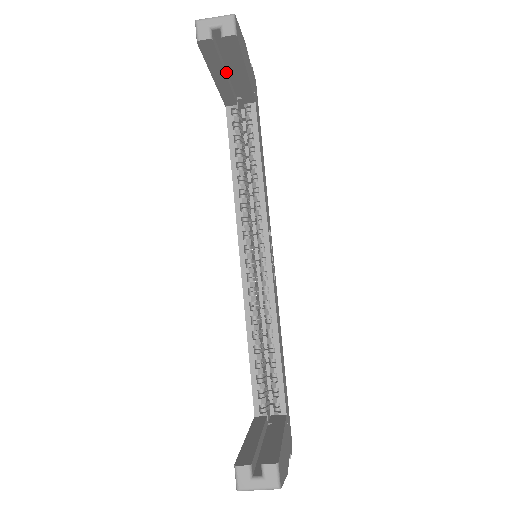
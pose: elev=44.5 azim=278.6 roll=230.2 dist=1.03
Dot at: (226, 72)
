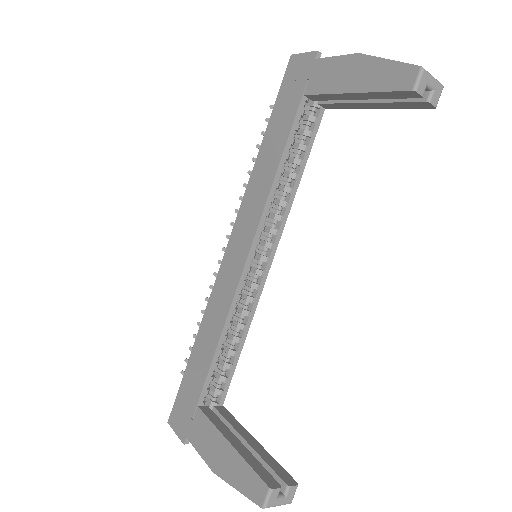
Dot at: occluded
